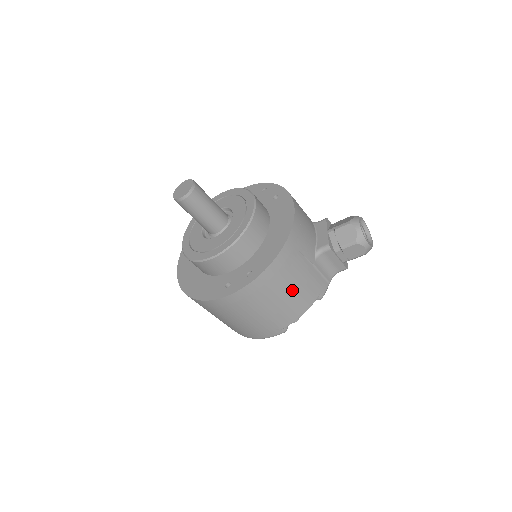
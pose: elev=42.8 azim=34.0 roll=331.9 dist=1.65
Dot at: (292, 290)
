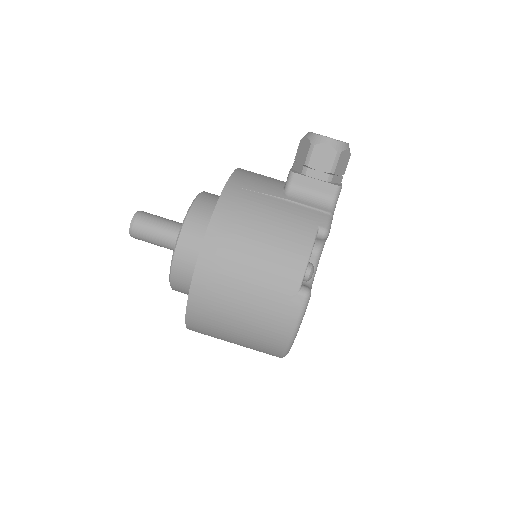
Dot at: (267, 231)
